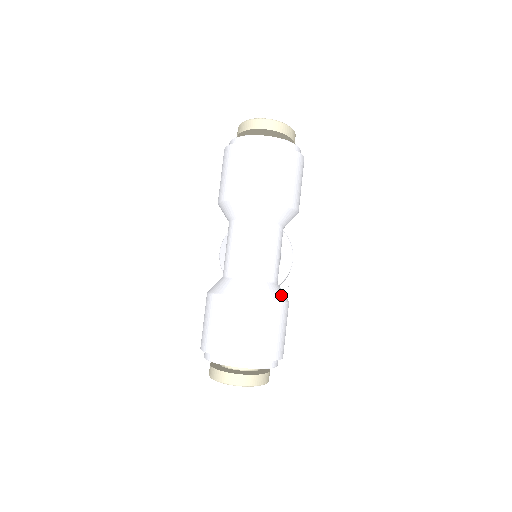
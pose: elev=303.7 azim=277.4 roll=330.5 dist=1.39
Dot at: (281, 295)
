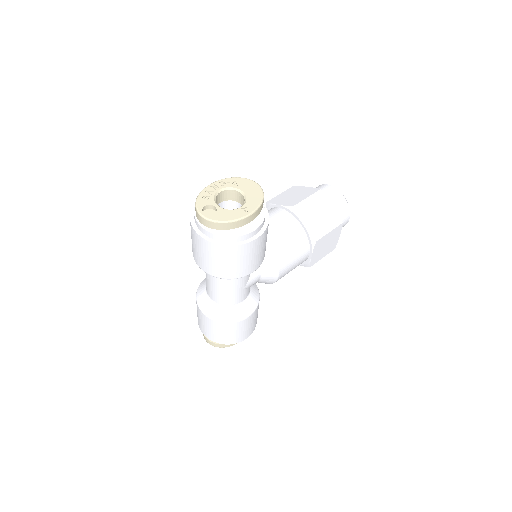
Dot at: (235, 316)
